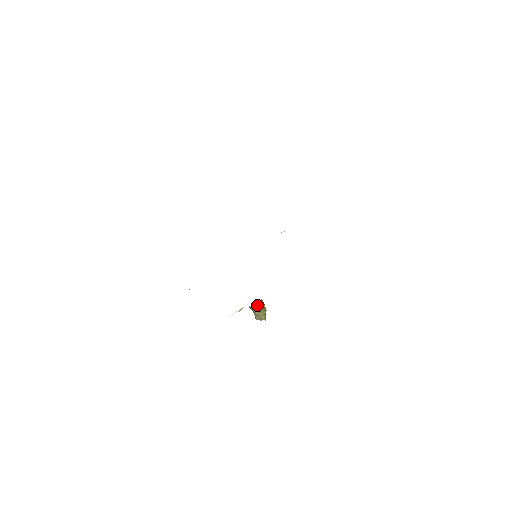
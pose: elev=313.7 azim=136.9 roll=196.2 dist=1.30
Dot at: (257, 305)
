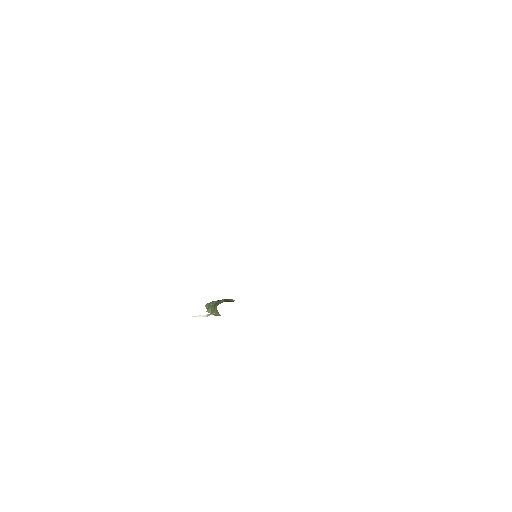
Dot at: occluded
